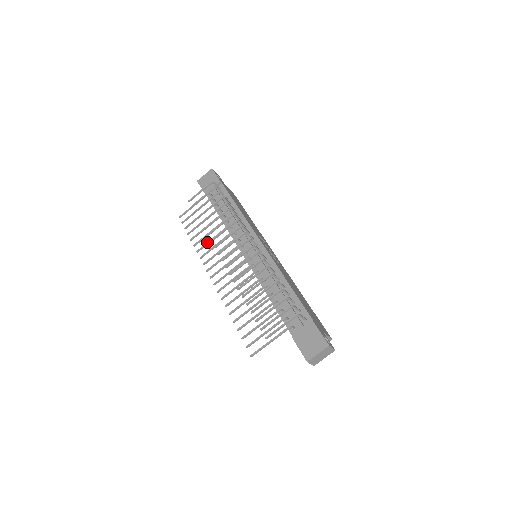
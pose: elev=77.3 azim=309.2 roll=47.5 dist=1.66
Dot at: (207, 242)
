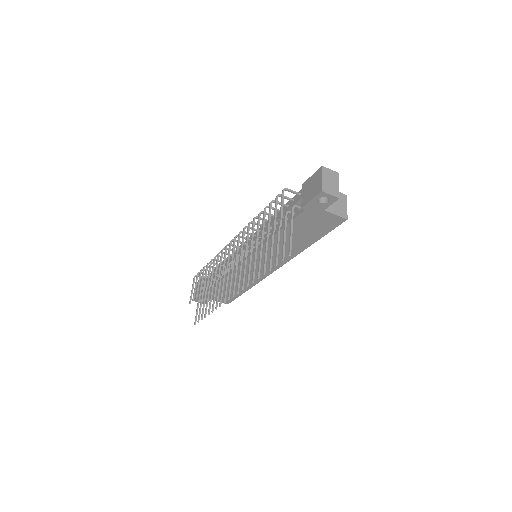
Dot at: (217, 295)
